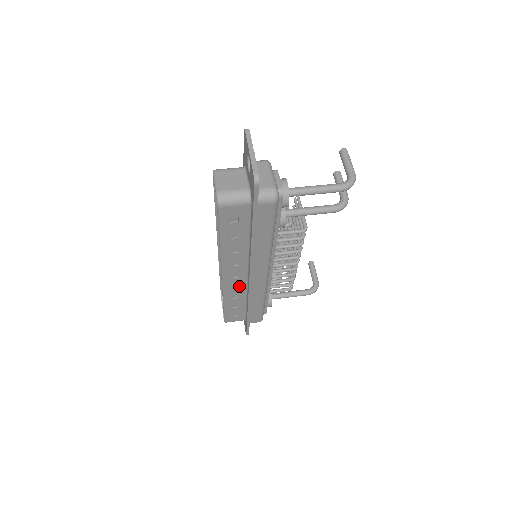
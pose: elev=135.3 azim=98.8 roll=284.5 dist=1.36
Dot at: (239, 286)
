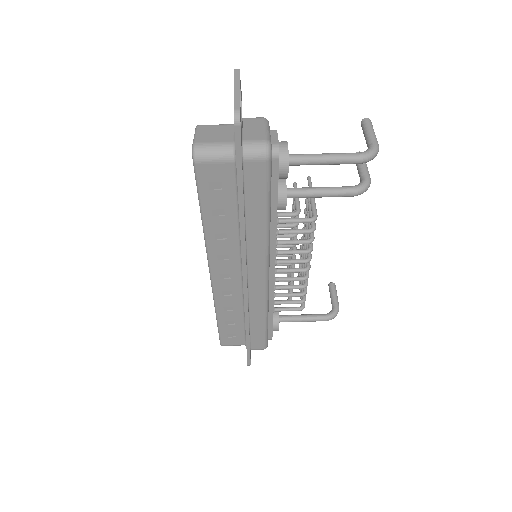
Dot at: (233, 292)
